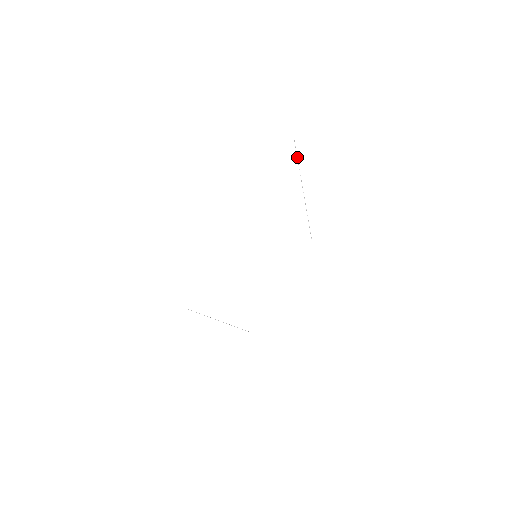
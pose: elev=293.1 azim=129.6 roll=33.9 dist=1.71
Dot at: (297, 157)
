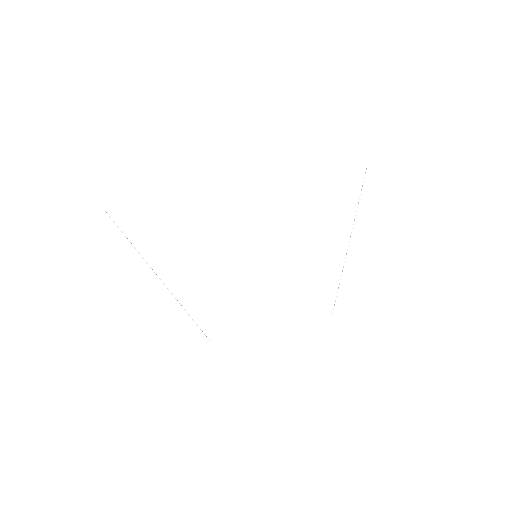
Dot at: occluded
